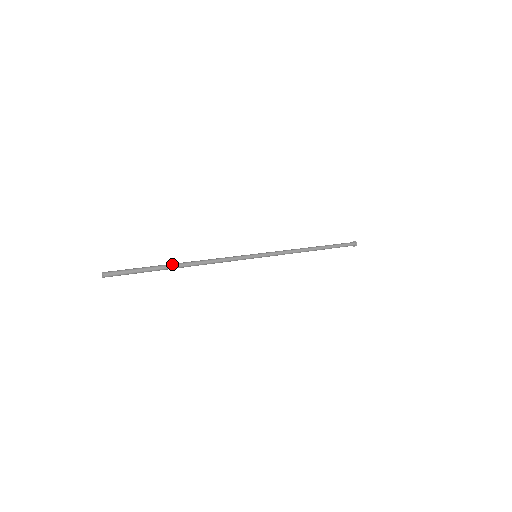
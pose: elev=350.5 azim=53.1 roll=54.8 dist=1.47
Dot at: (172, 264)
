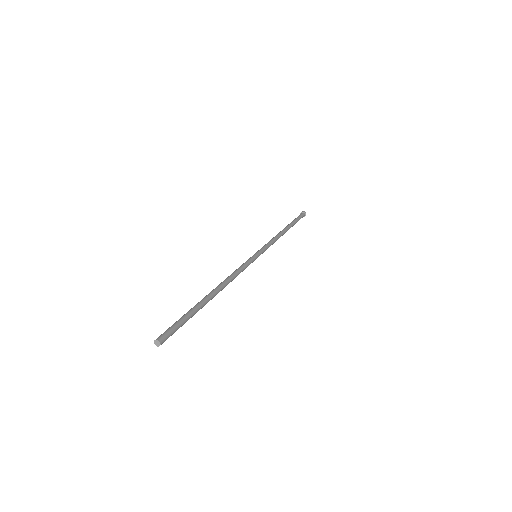
Dot at: (205, 297)
